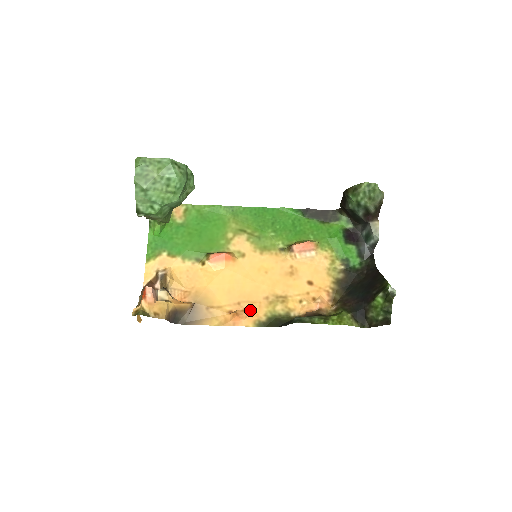
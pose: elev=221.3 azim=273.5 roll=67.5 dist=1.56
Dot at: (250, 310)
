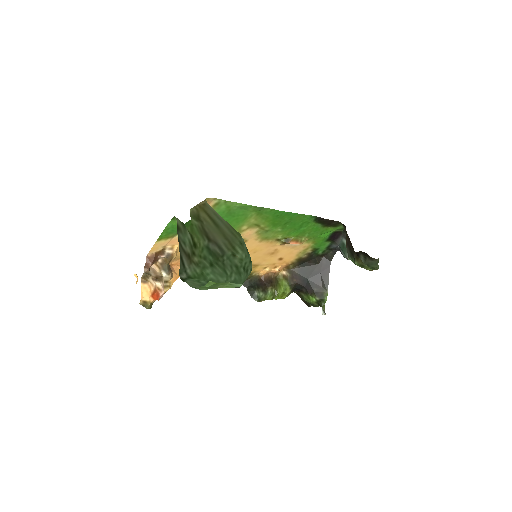
Dot at: occluded
